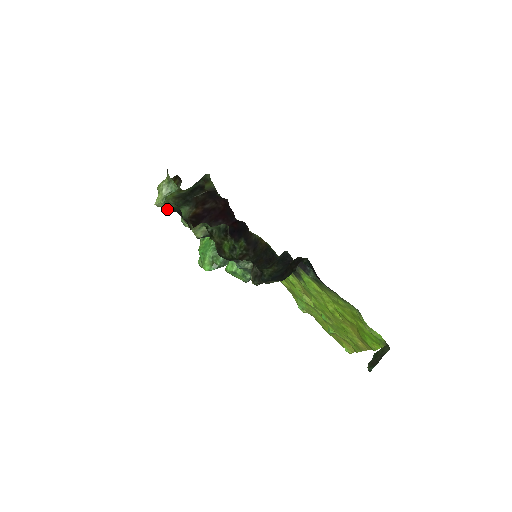
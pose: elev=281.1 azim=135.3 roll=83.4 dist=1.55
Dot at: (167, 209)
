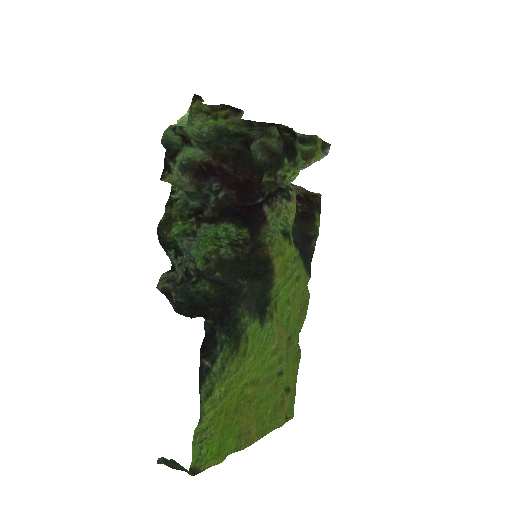
Dot at: (163, 139)
